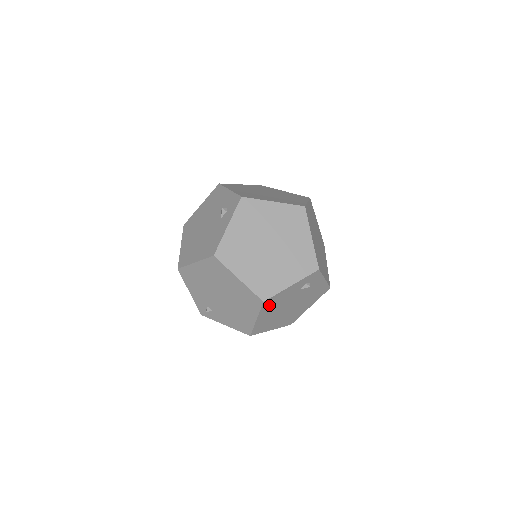
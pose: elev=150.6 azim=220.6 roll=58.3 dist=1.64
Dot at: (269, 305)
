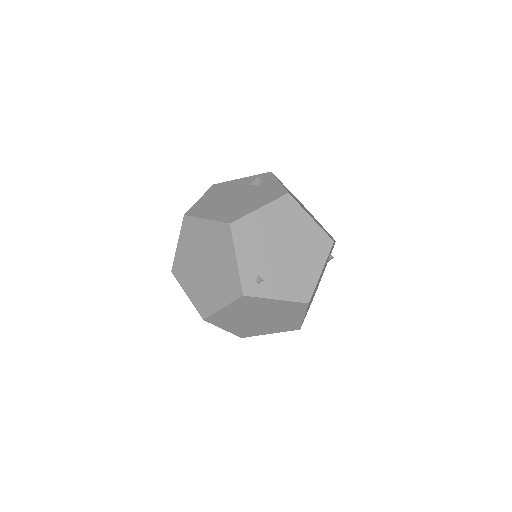
Dot at: (328, 256)
